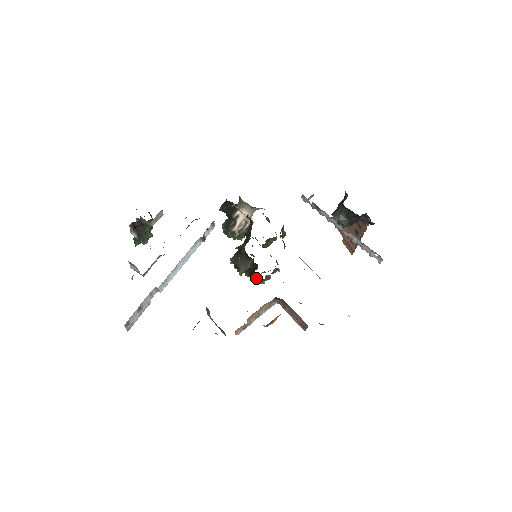
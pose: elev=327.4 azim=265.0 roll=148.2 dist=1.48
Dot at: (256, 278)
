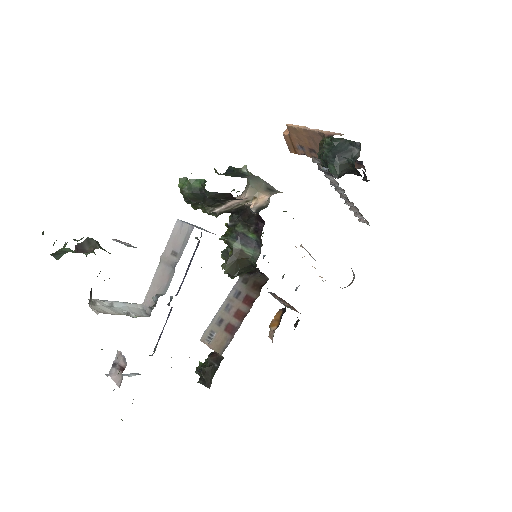
Dot at: occluded
